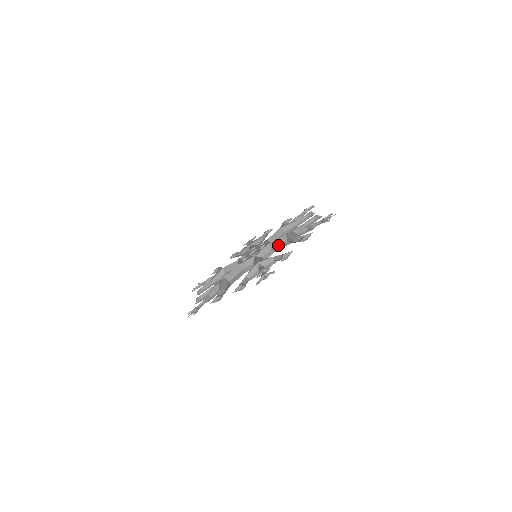
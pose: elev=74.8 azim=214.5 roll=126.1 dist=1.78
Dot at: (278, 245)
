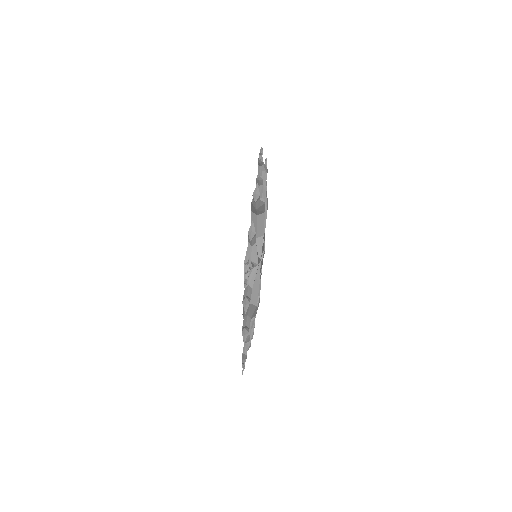
Dot at: (256, 227)
